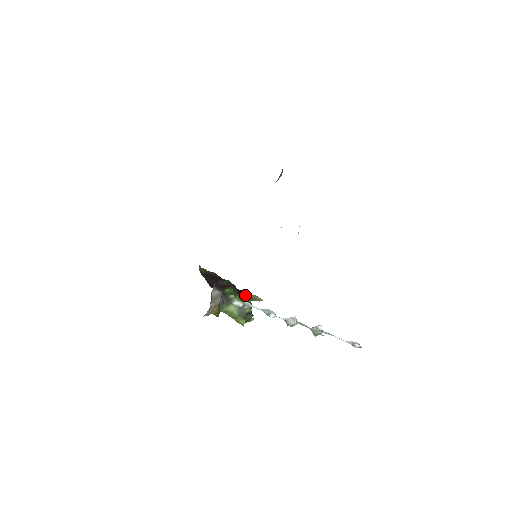
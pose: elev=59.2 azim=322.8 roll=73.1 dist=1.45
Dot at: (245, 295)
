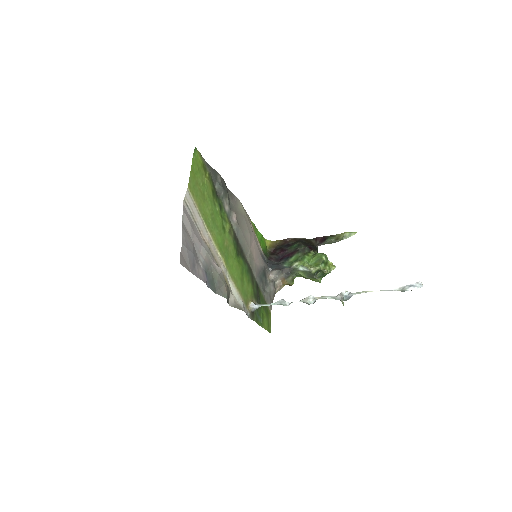
Dot at: (329, 240)
